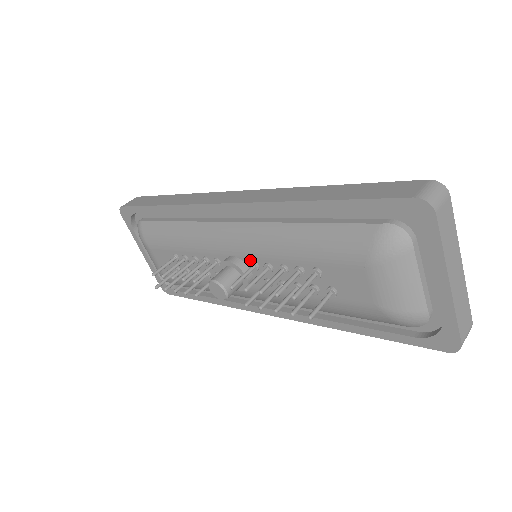
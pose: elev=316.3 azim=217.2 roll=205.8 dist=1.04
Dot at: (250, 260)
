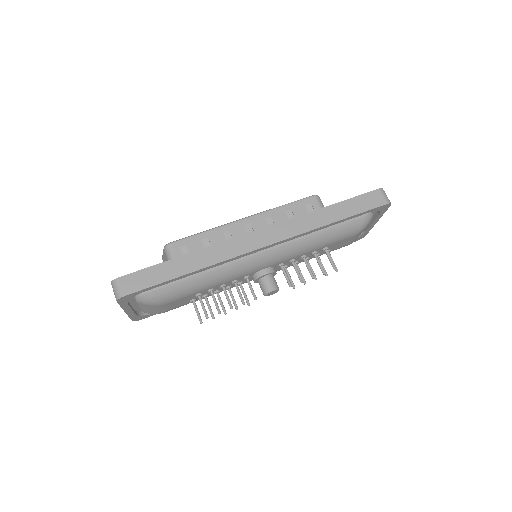
Dot at: (279, 264)
